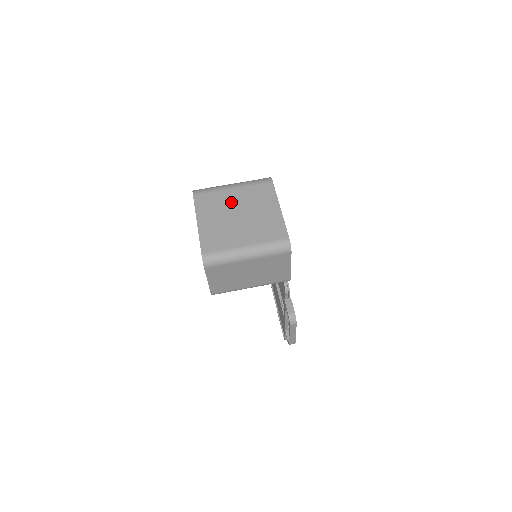
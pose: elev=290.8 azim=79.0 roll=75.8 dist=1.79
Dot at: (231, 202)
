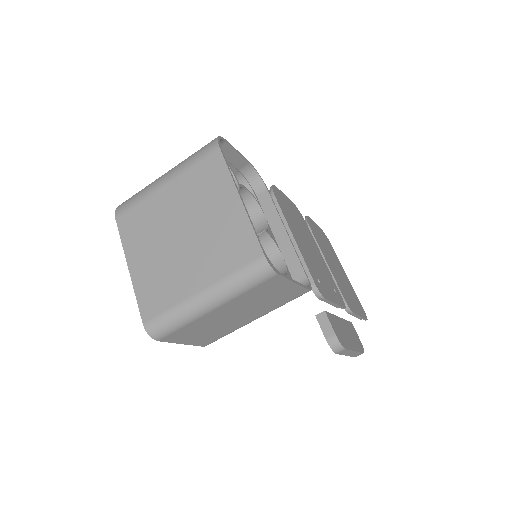
Dot at: (166, 212)
